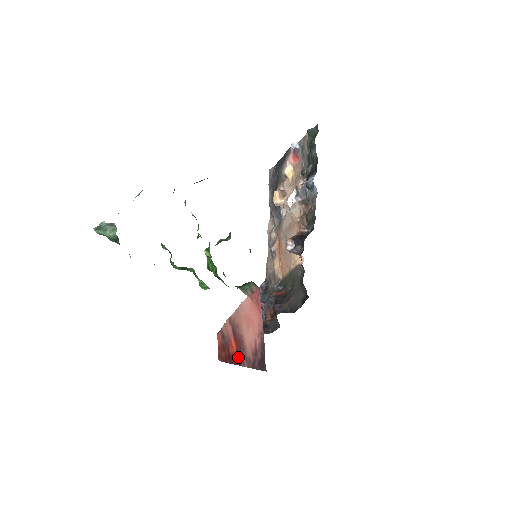
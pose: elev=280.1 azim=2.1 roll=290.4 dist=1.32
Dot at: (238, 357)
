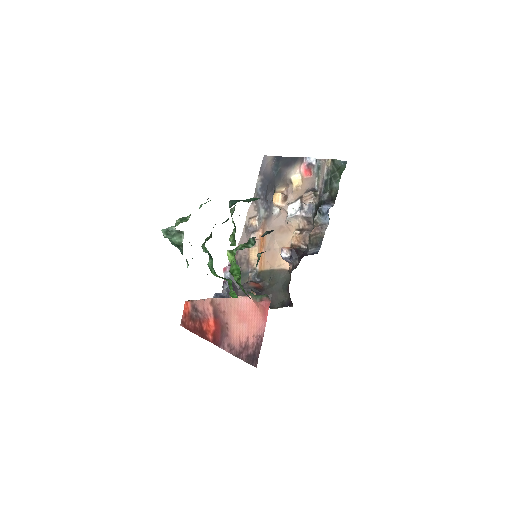
Dot at: (216, 338)
